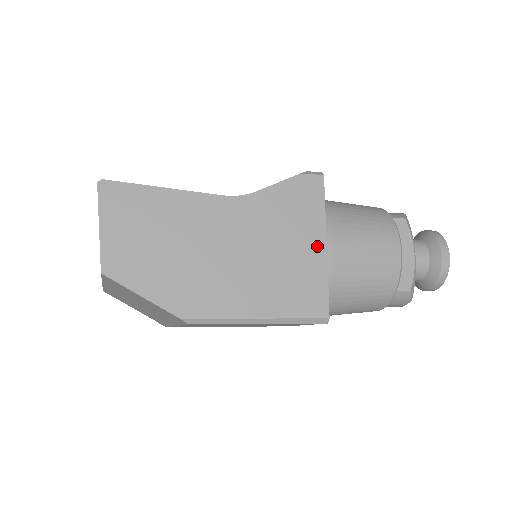
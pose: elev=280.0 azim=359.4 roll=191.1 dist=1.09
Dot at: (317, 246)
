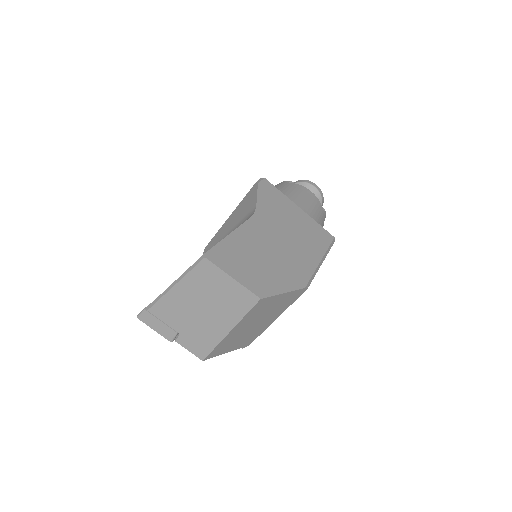
Dot at: (298, 211)
